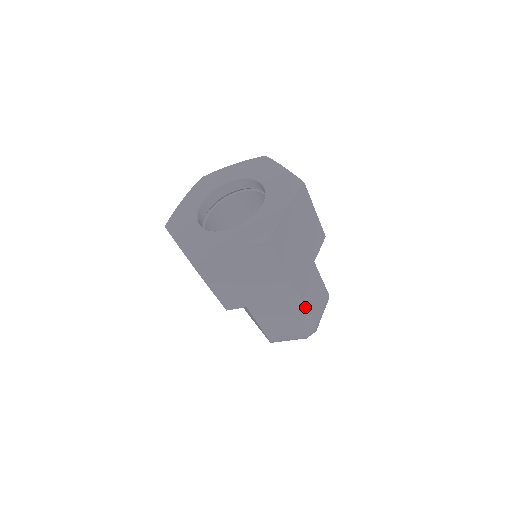
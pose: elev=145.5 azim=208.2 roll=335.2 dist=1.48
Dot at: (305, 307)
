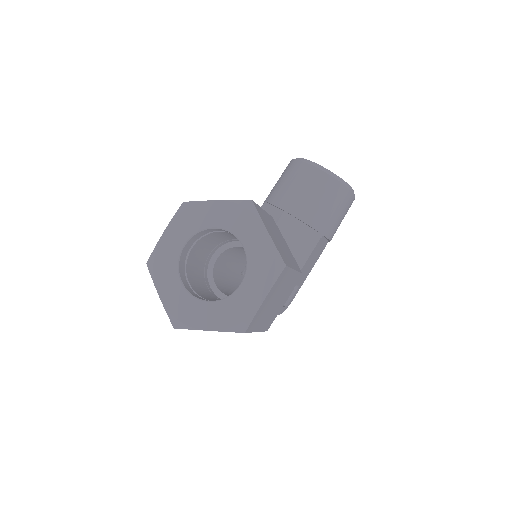
Dot at: occluded
